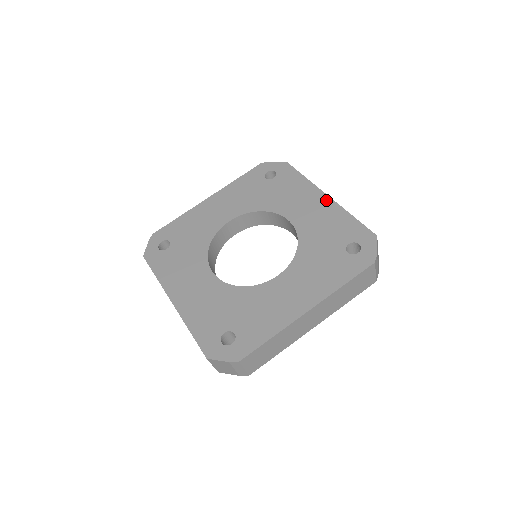
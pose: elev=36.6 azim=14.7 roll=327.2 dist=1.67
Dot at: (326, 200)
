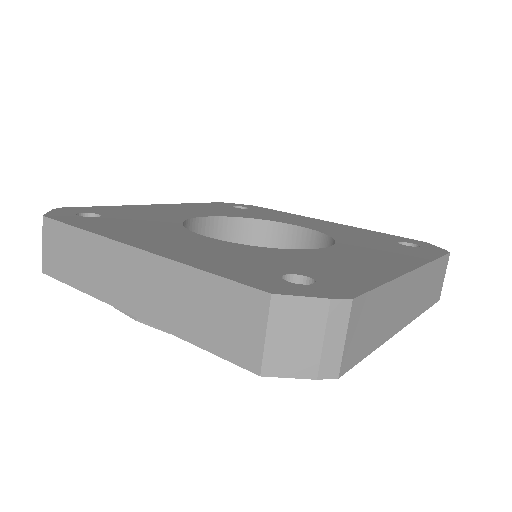
Dot at: (332, 223)
